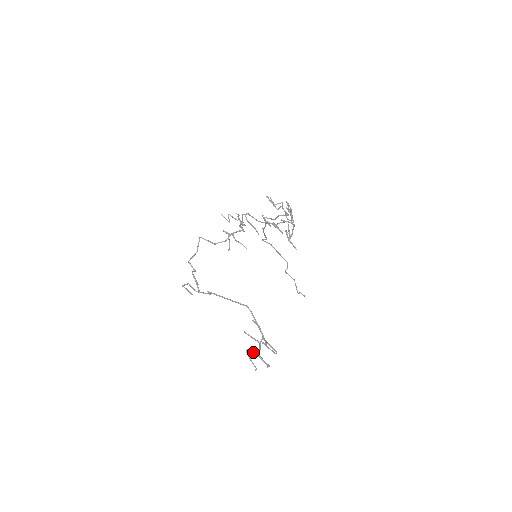
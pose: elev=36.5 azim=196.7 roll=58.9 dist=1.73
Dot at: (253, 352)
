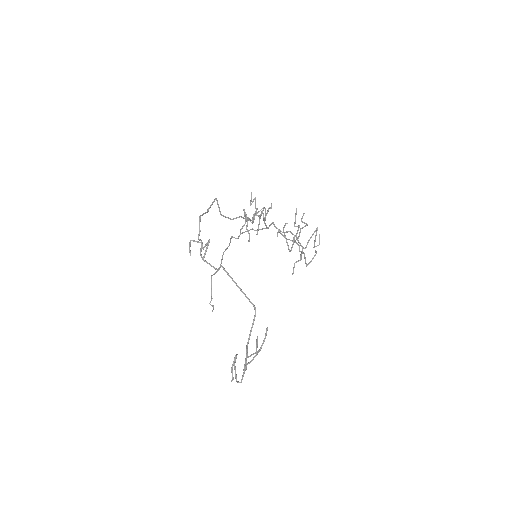
Dot at: (235, 359)
